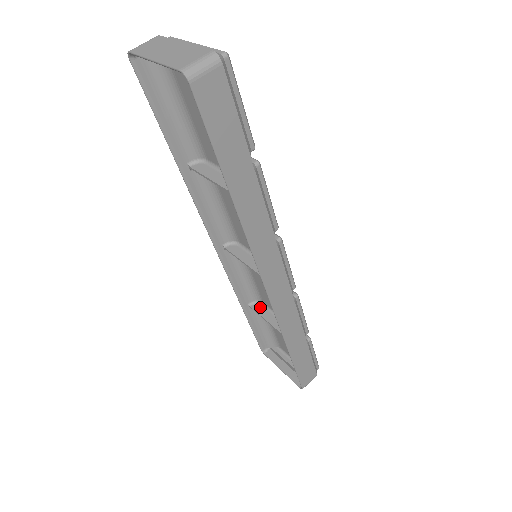
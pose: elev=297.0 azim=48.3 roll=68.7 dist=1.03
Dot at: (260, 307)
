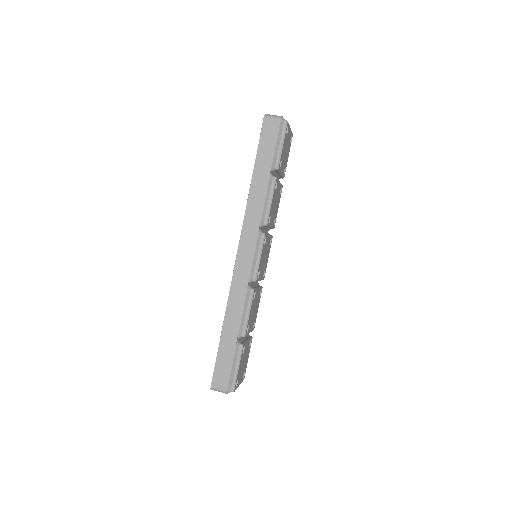
Dot at: occluded
